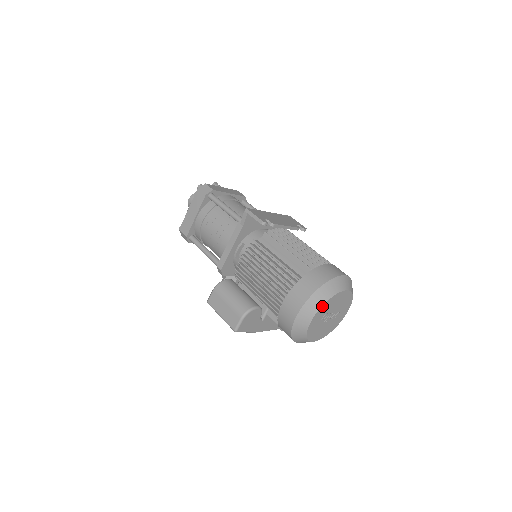
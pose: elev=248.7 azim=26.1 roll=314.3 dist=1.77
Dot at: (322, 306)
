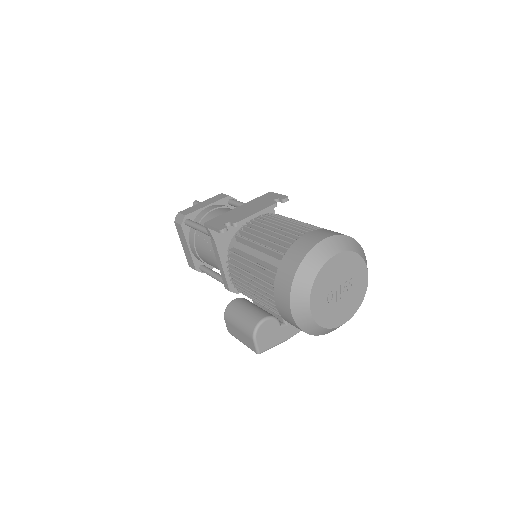
Dot at: (311, 292)
